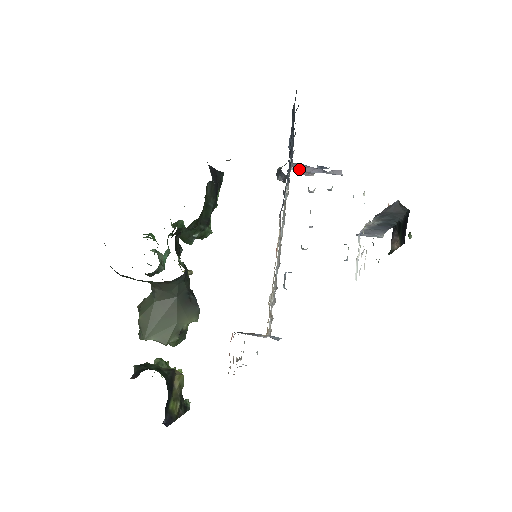
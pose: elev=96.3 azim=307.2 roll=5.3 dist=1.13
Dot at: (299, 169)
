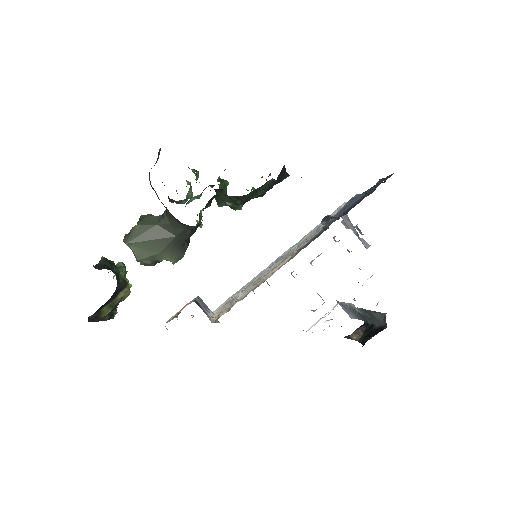
Dot at: (342, 216)
